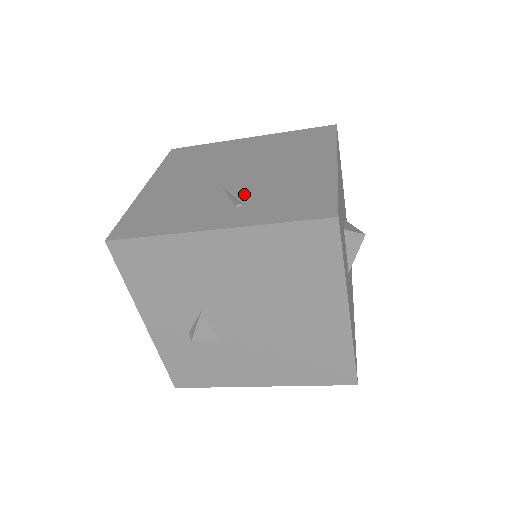
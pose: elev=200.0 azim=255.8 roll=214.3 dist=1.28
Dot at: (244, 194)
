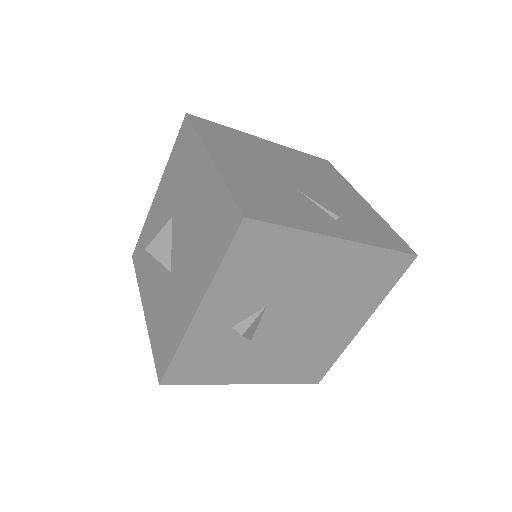
Dot at: (328, 207)
